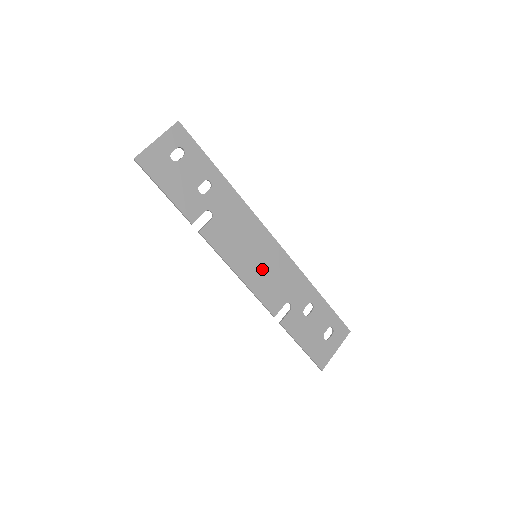
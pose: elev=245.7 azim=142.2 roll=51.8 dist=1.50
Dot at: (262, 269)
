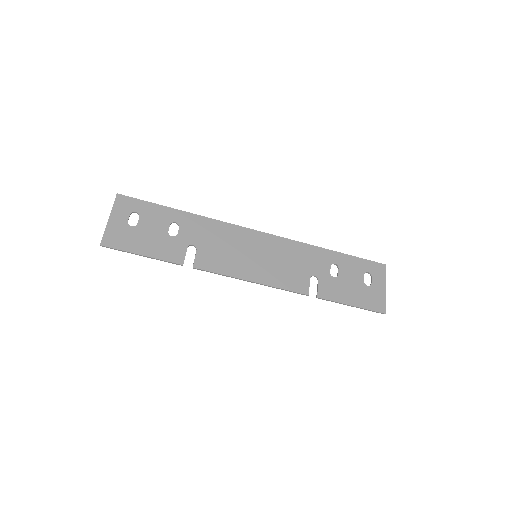
Dot at: (269, 263)
